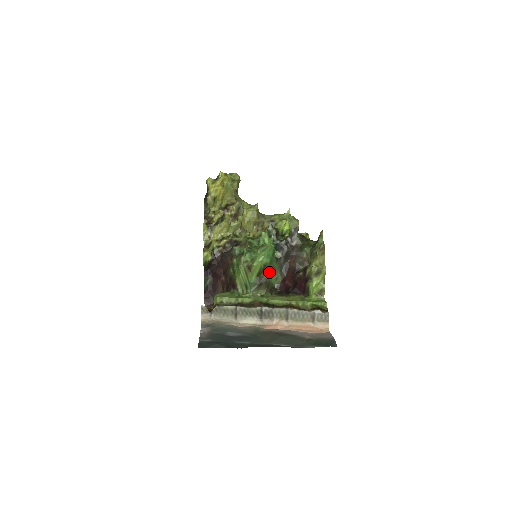
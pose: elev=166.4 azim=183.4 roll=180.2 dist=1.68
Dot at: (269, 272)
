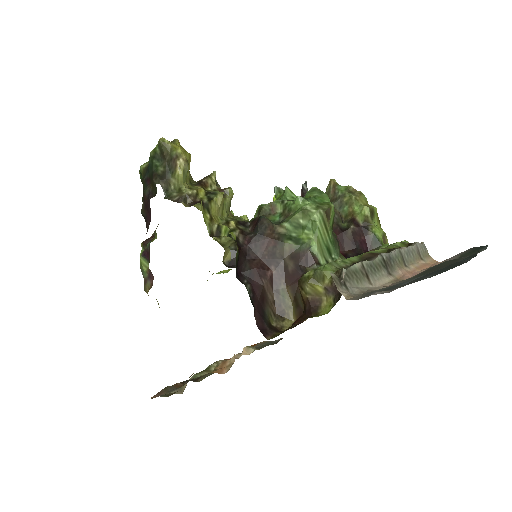
Dot at: occluded
